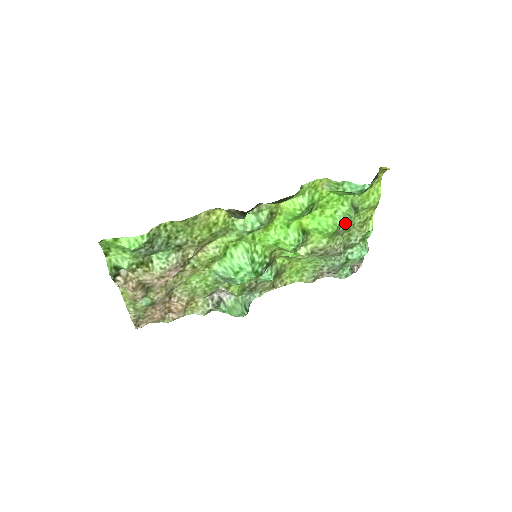
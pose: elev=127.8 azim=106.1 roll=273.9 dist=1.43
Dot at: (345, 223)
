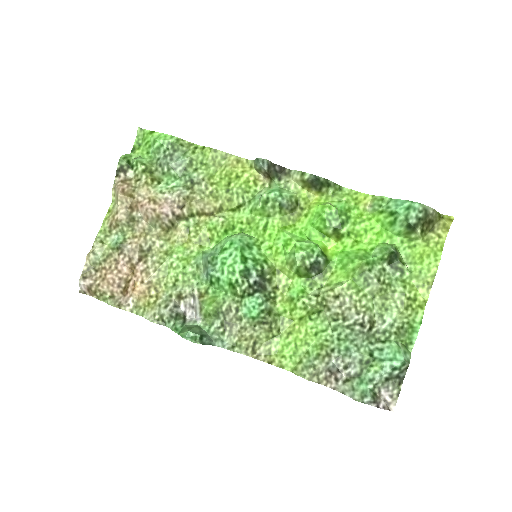
Dot at: (381, 273)
